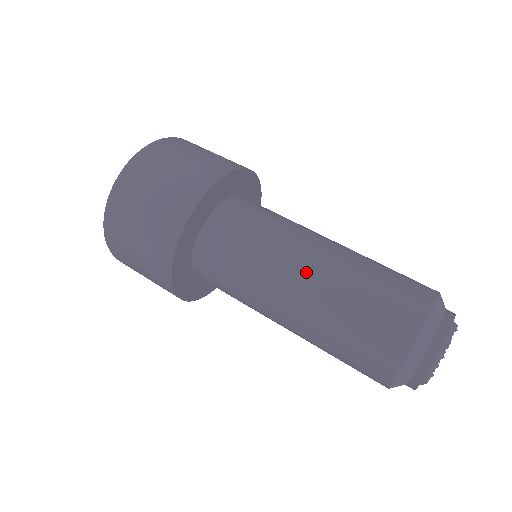
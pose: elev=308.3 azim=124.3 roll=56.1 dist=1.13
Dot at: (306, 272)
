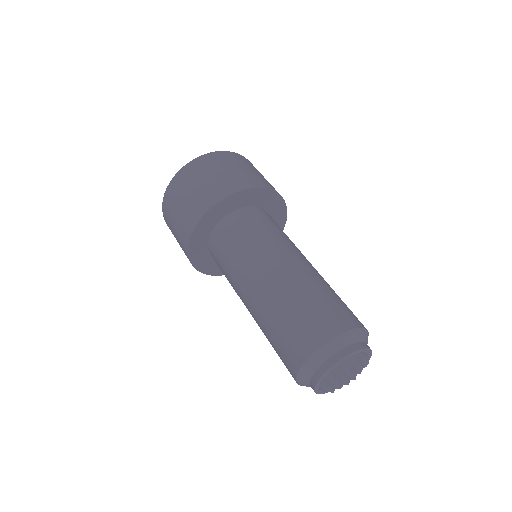
Dot at: (248, 304)
